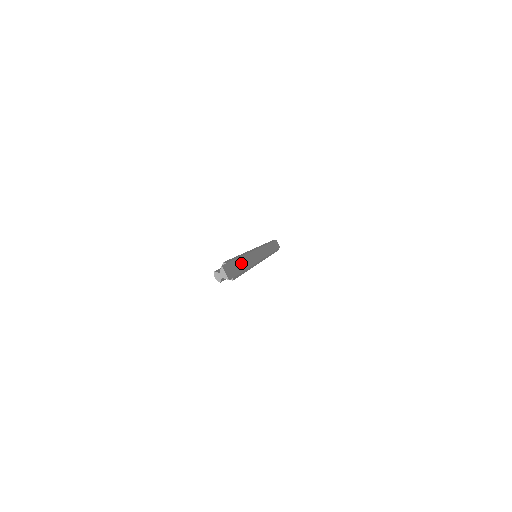
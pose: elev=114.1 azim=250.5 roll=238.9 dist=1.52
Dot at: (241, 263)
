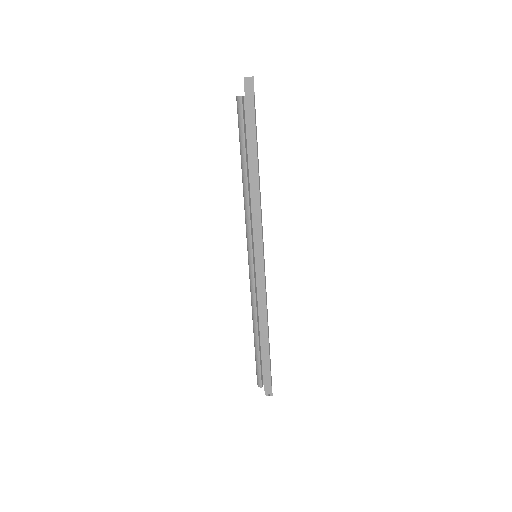
Dot at: occluded
